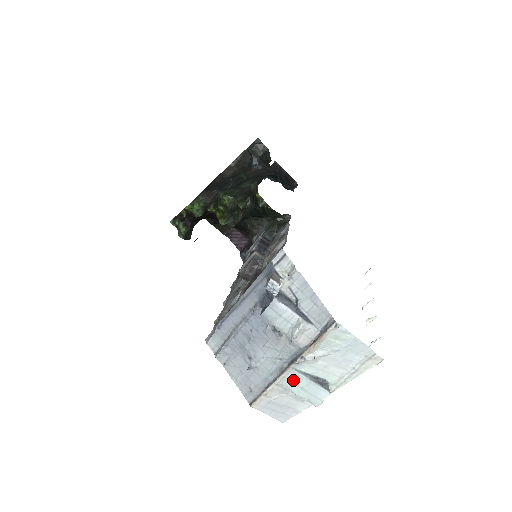
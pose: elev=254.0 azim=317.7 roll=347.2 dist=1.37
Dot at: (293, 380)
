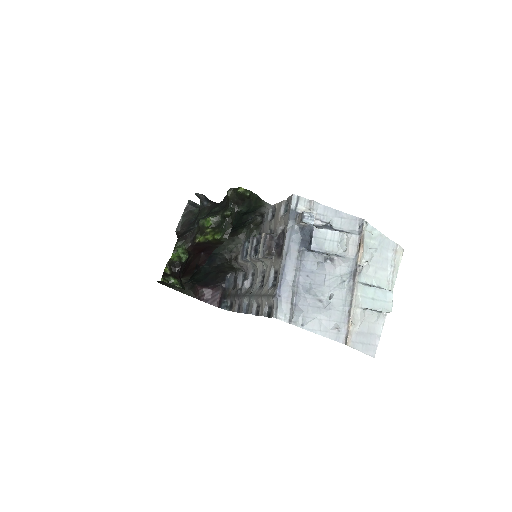
Dot at: (363, 294)
